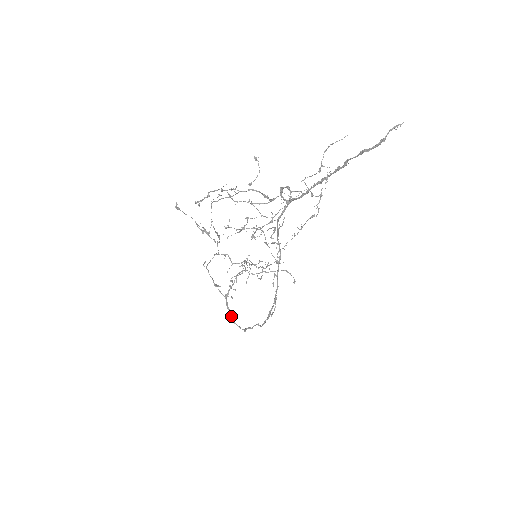
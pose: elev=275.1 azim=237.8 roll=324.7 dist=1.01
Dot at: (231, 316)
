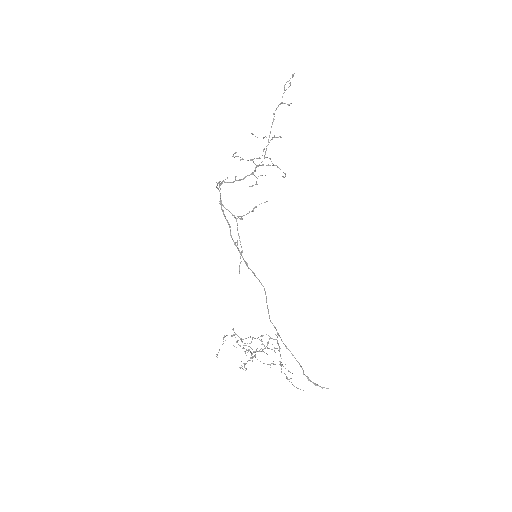
Dot at: (217, 184)
